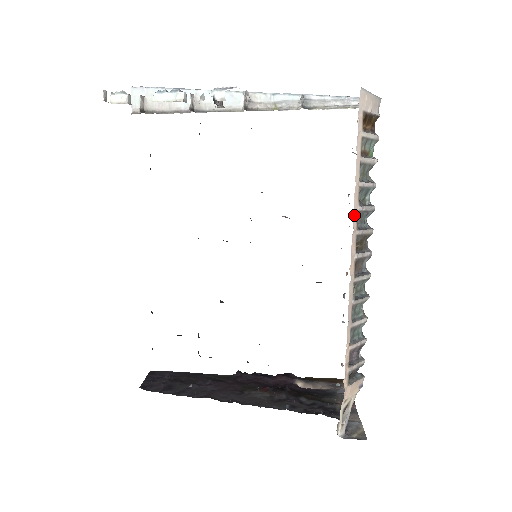
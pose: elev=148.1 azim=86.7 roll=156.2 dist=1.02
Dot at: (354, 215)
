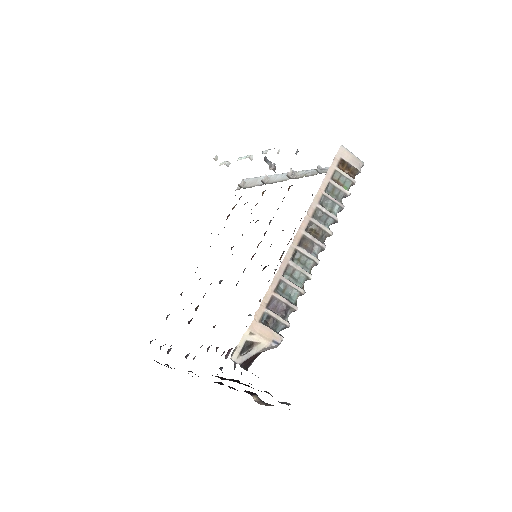
Dot at: (311, 206)
